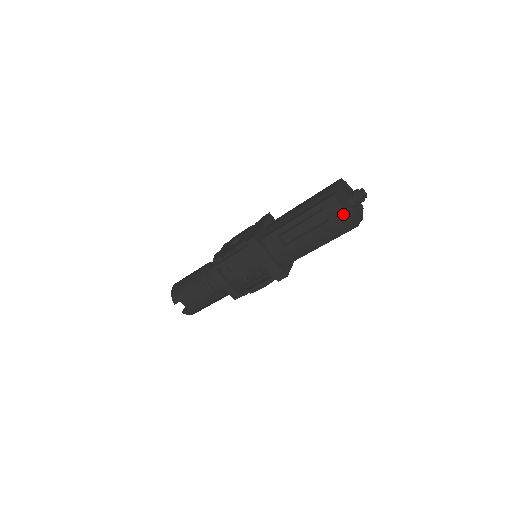
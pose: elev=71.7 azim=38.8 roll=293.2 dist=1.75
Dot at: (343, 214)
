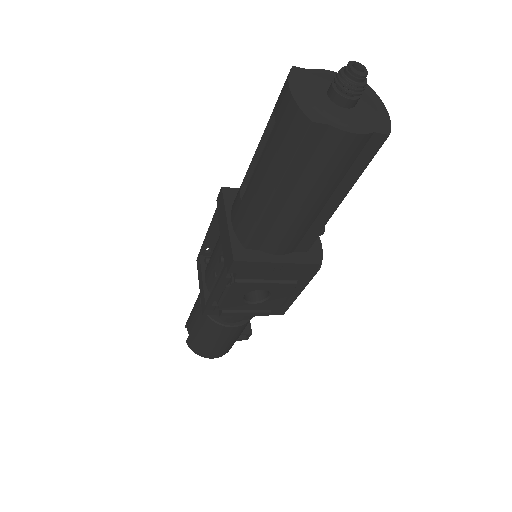
Dot at: (287, 95)
